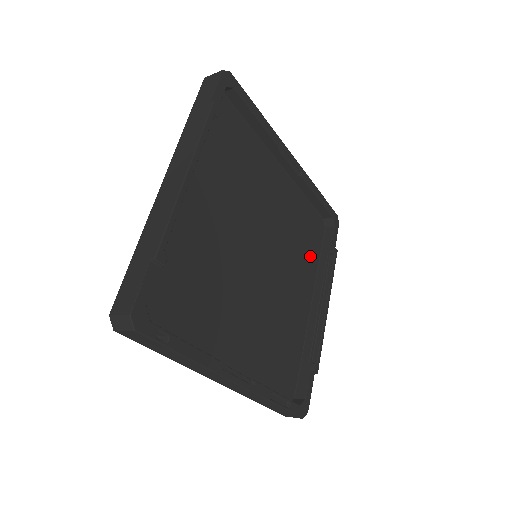
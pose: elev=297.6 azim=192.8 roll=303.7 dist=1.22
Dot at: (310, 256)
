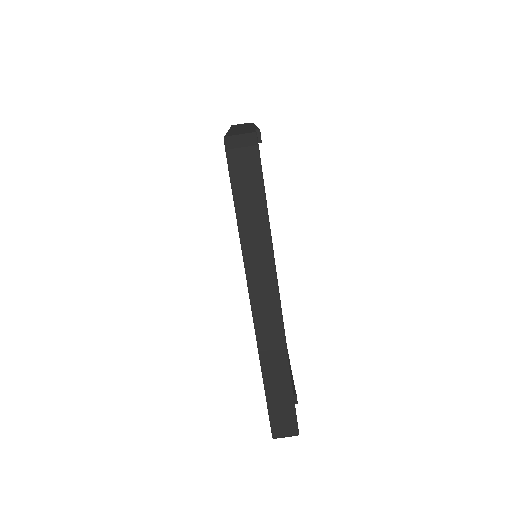
Dot at: occluded
